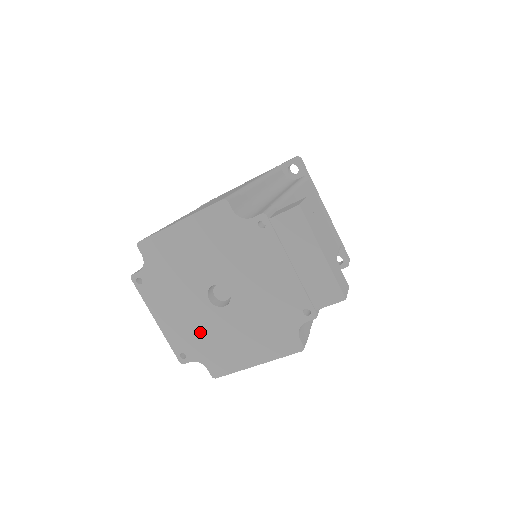
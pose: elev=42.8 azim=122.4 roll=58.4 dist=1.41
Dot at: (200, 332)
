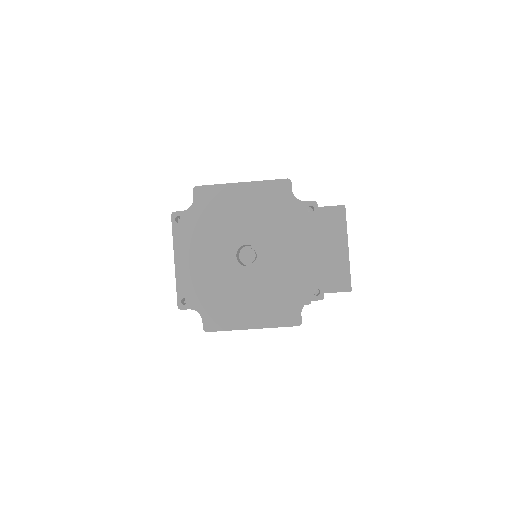
Dot at: (213, 283)
